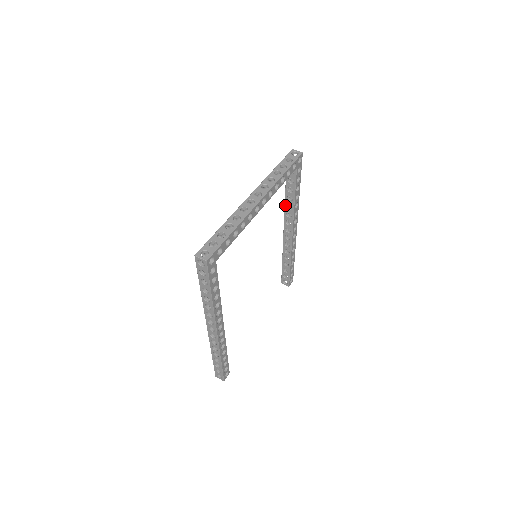
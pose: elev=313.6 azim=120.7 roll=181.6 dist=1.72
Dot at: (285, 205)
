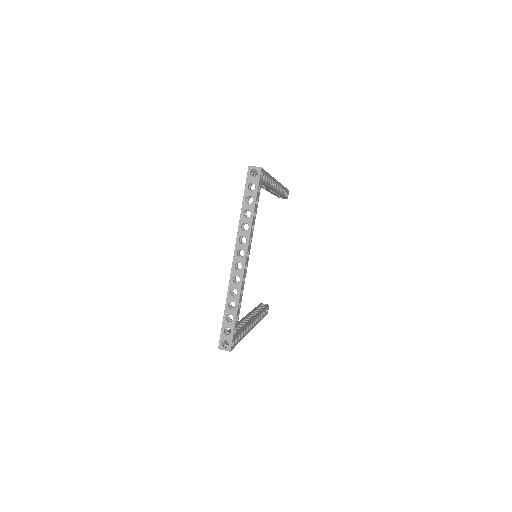
Dot at: occluded
